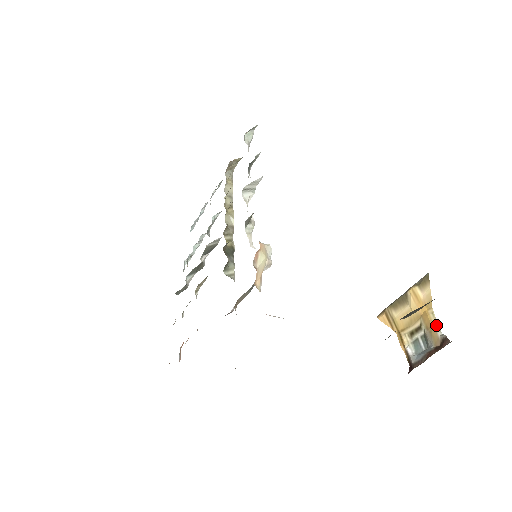
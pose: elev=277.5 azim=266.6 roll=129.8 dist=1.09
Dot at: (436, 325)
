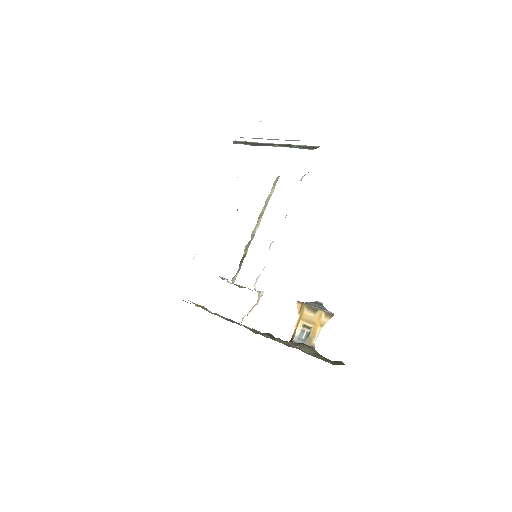
Dot at: (316, 337)
